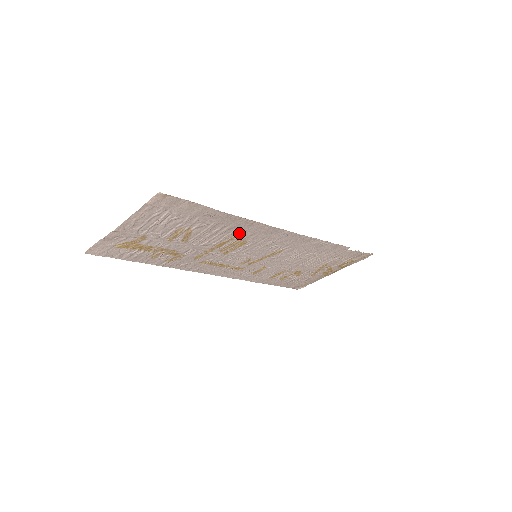
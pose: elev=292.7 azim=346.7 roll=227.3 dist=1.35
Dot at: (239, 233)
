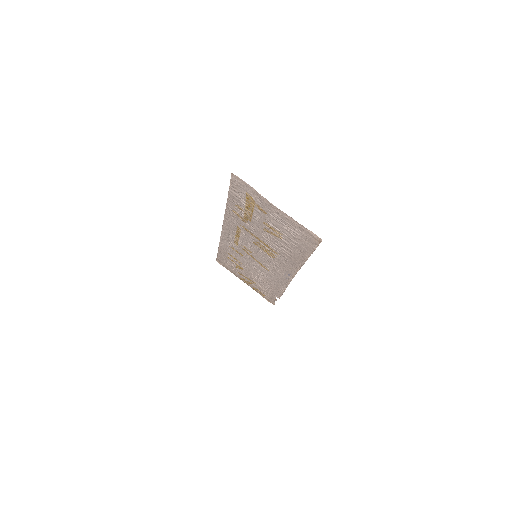
Dot at: (283, 258)
